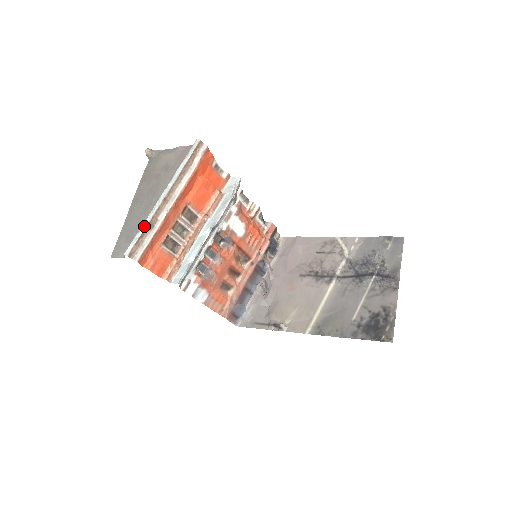
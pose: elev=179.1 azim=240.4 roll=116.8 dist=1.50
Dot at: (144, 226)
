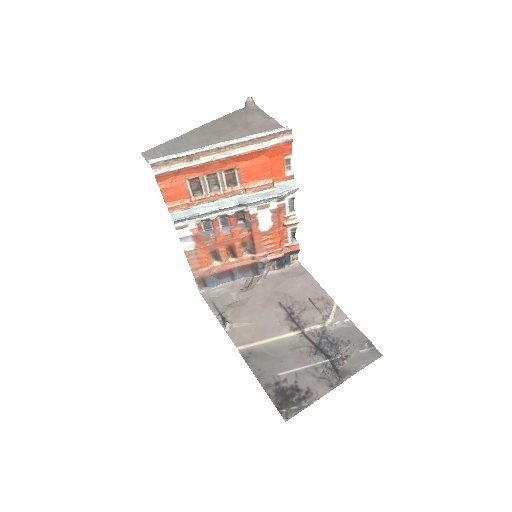
Dot at: (184, 153)
